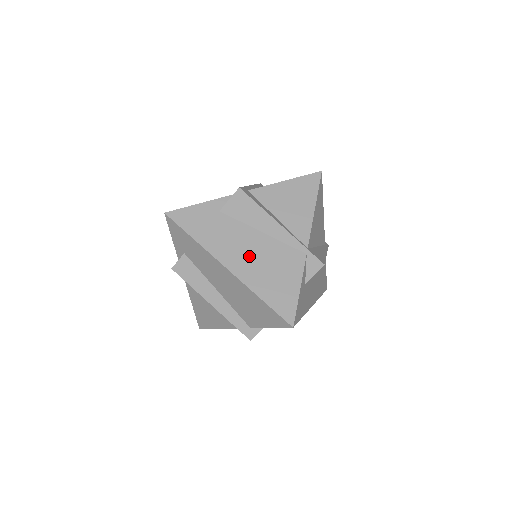
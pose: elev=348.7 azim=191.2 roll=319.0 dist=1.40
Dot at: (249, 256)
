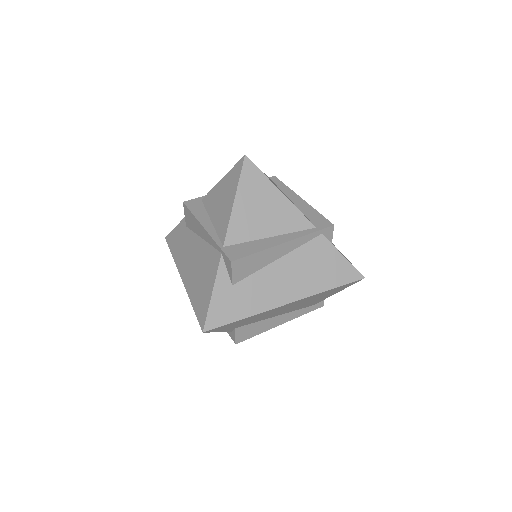
Dot at: (192, 264)
